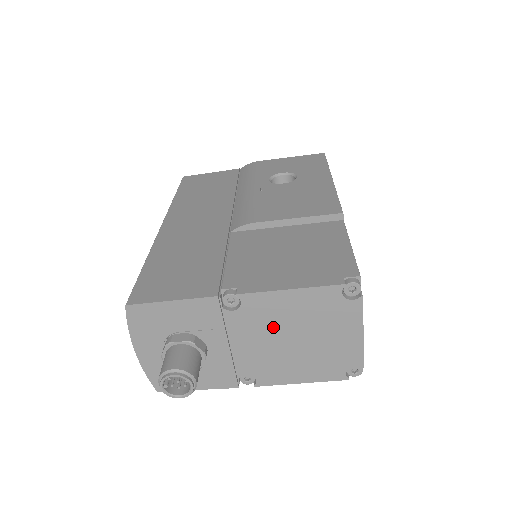
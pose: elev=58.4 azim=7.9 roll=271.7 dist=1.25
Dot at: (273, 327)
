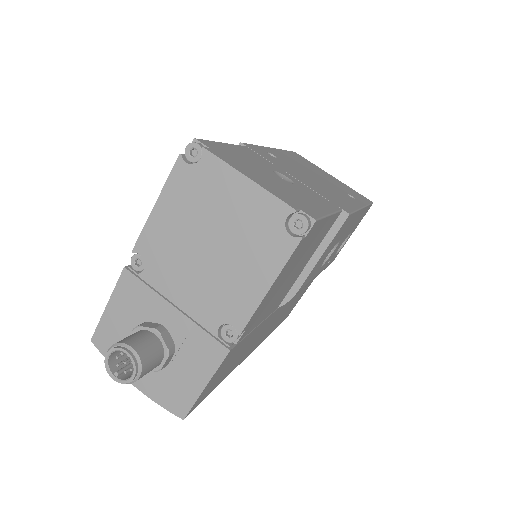
Dot at: (182, 253)
